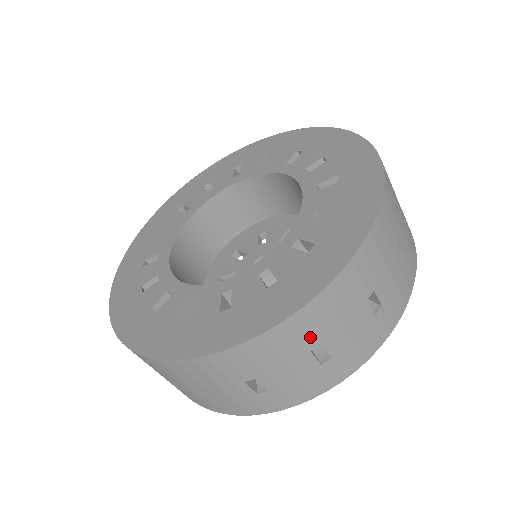
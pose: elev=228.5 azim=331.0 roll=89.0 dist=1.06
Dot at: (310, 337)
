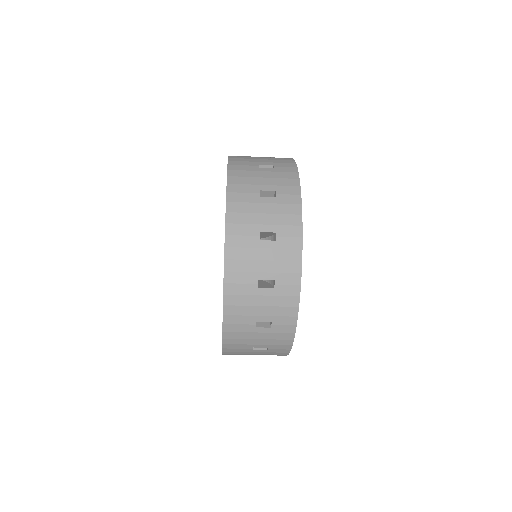
Dot at: (243, 348)
